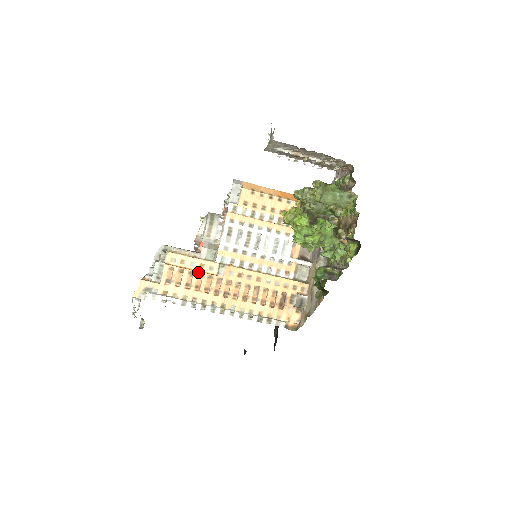
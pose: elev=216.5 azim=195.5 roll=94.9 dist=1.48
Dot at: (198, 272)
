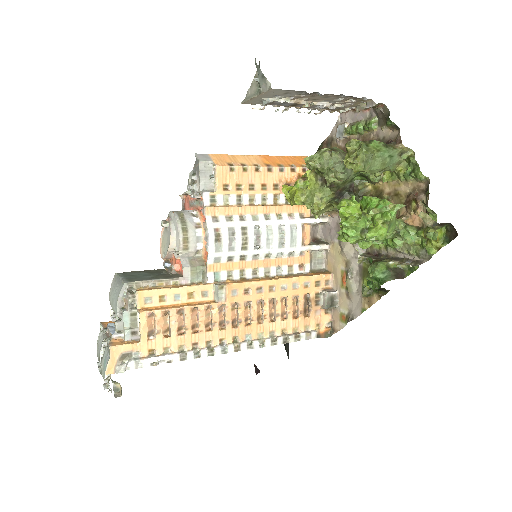
Dot at: (190, 307)
